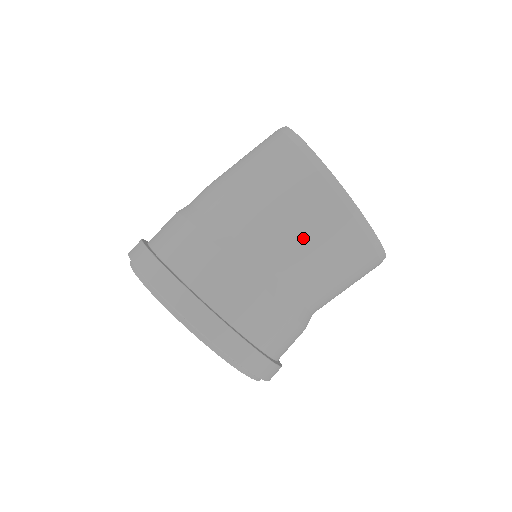
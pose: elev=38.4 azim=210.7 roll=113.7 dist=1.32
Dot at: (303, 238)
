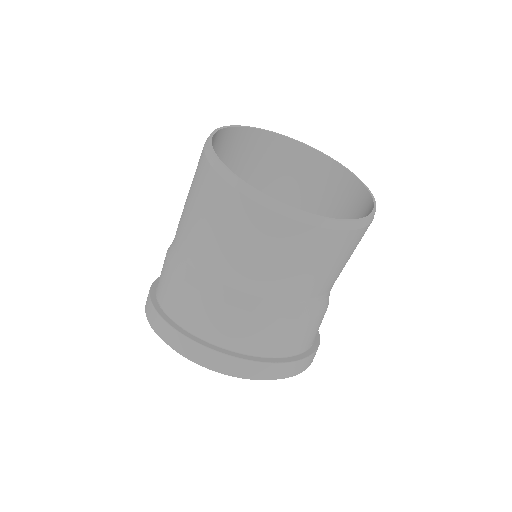
Dot at: (237, 247)
